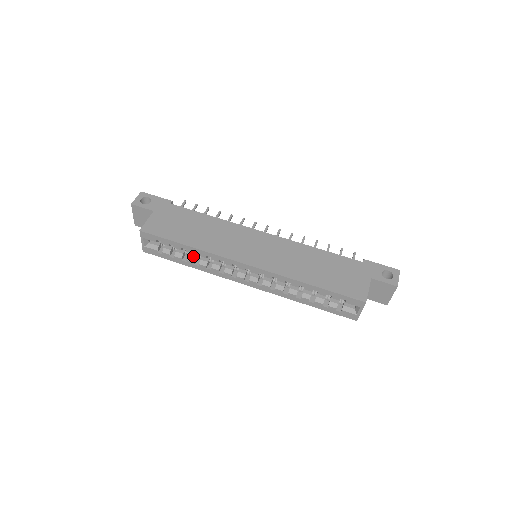
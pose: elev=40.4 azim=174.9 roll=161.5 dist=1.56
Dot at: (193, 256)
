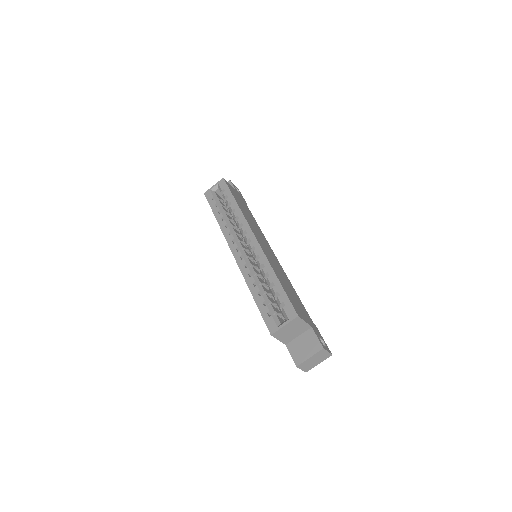
Dot at: (227, 215)
